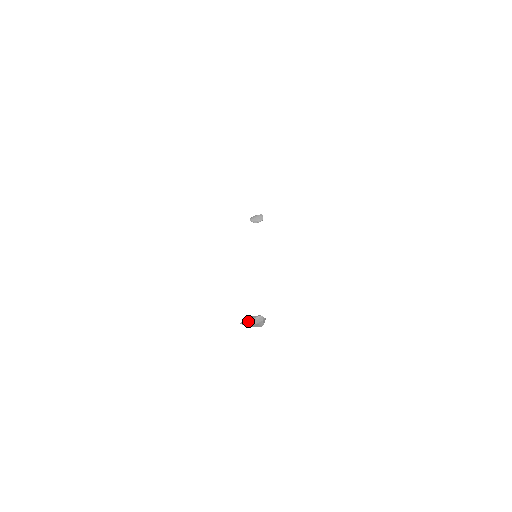
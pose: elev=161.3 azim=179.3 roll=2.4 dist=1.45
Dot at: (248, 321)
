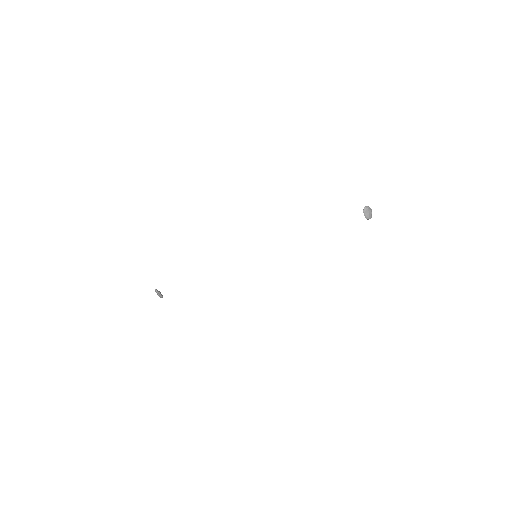
Dot at: (369, 208)
